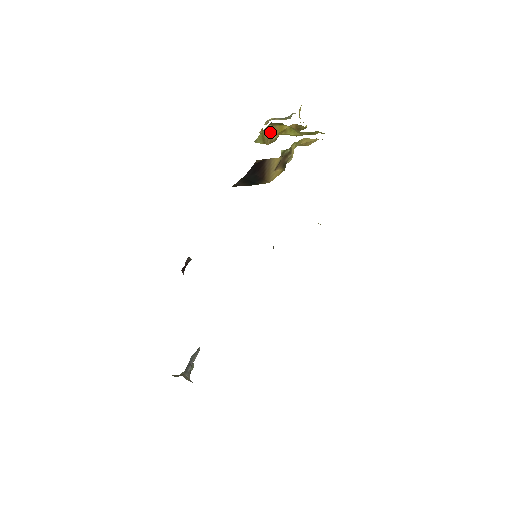
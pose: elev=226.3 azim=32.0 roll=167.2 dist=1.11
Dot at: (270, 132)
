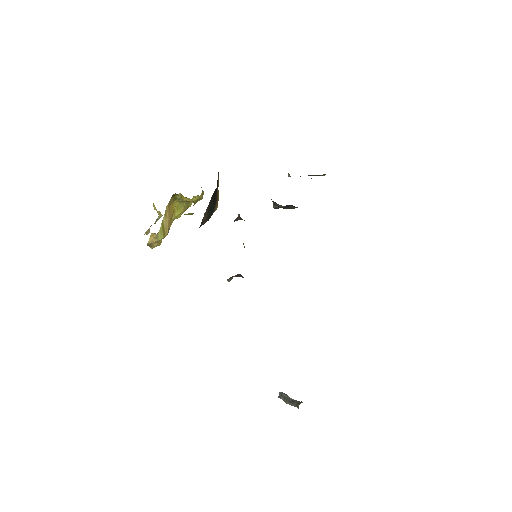
Dot at: (168, 216)
